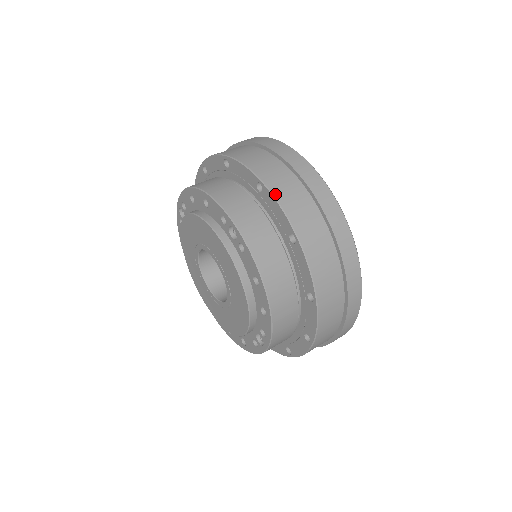
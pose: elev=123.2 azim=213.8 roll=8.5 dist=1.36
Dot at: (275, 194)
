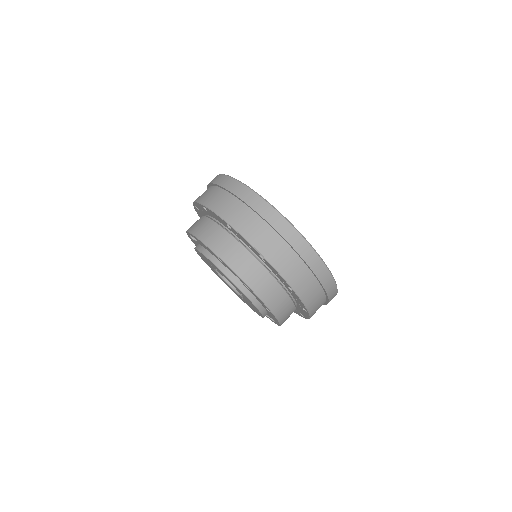
Dot at: (275, 266)
